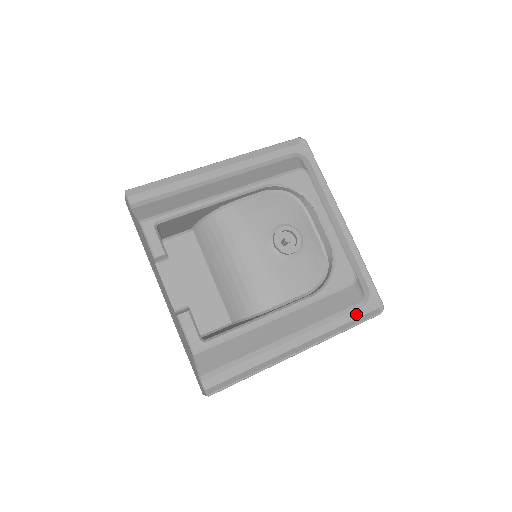
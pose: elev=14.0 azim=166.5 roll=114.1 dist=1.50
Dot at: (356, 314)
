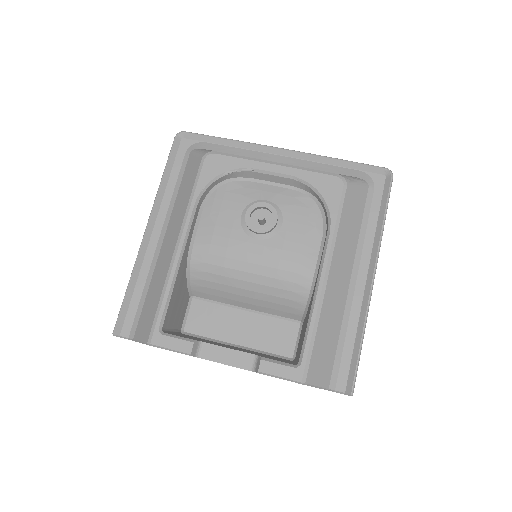
Dot at: (376, 201)
